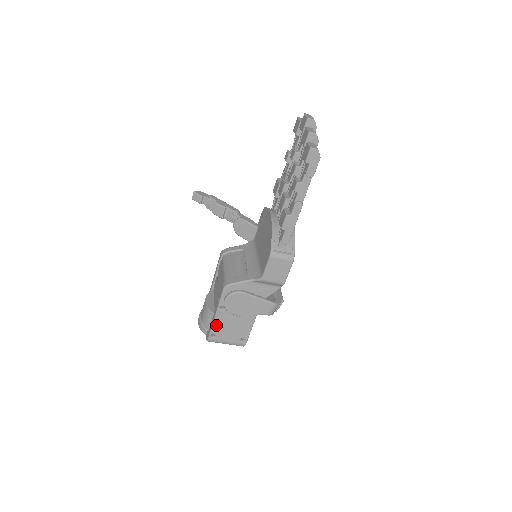
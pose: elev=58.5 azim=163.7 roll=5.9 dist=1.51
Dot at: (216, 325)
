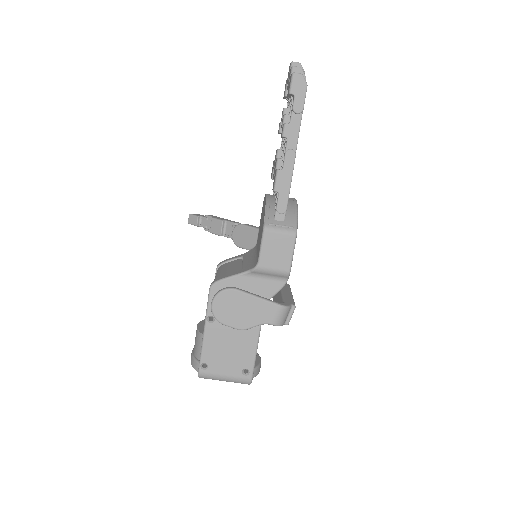
Dot at: (206, 348)
